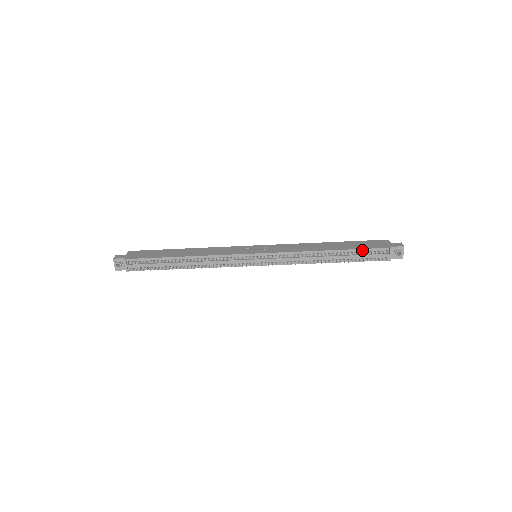
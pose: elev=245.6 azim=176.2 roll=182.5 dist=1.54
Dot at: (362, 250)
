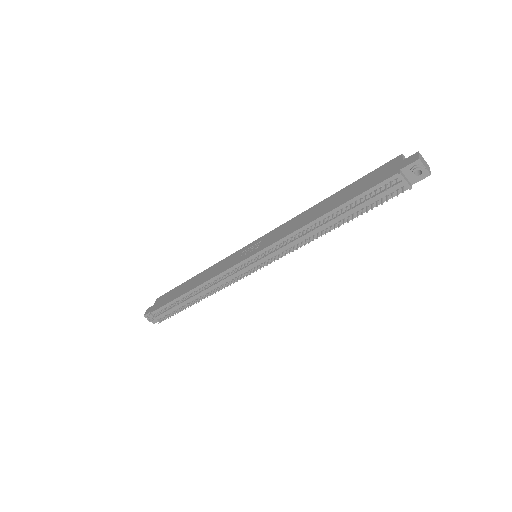
Dot at: (362, 195)
